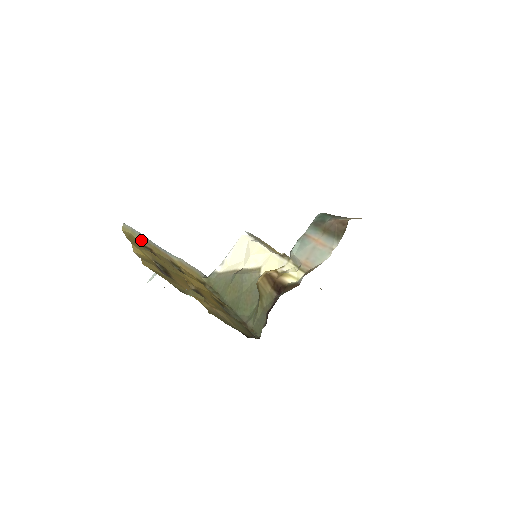
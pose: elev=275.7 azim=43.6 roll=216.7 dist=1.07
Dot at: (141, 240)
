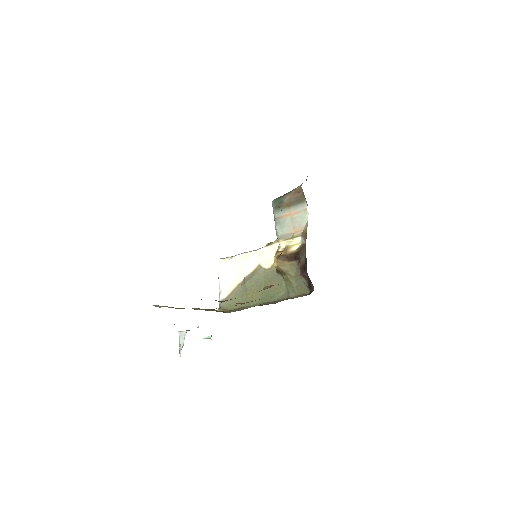
Dot at: occluded
